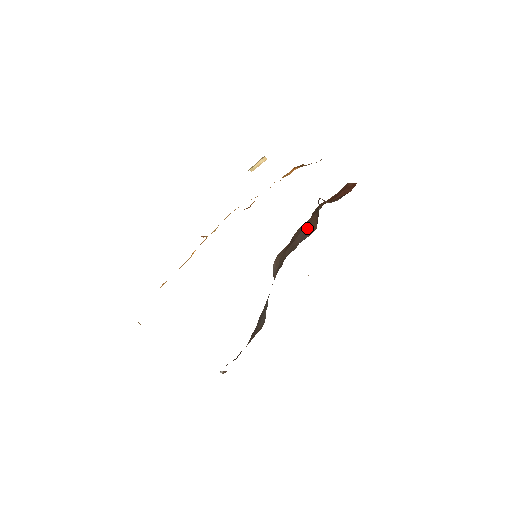
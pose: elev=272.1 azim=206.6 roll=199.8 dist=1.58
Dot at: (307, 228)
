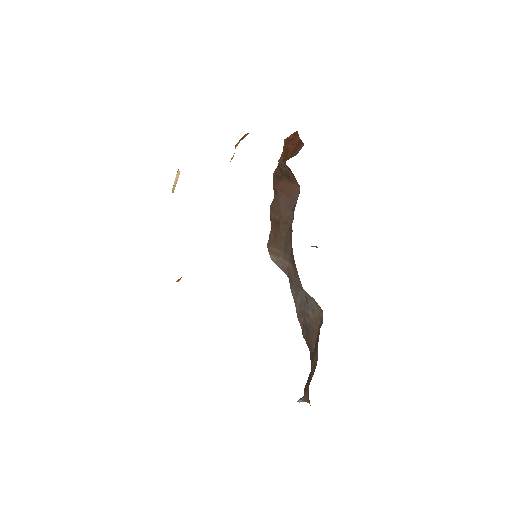
Dot at: (285, 197)
